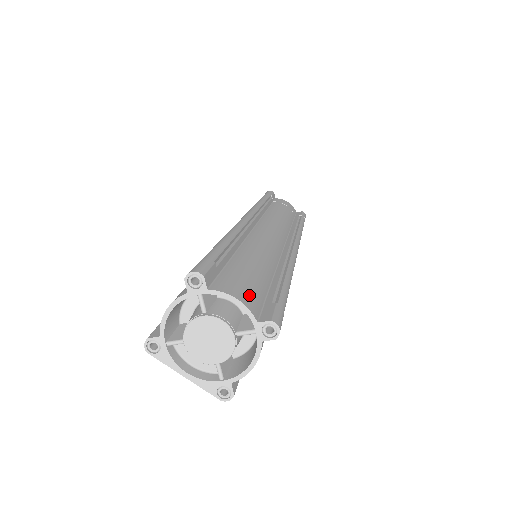
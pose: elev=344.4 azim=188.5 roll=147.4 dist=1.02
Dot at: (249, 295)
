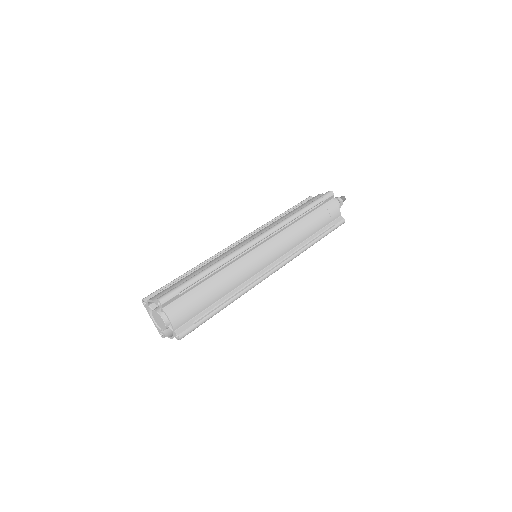
Dot at: (181, 317)
